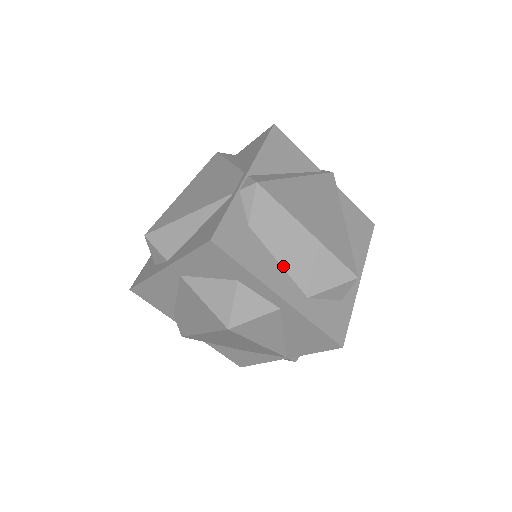
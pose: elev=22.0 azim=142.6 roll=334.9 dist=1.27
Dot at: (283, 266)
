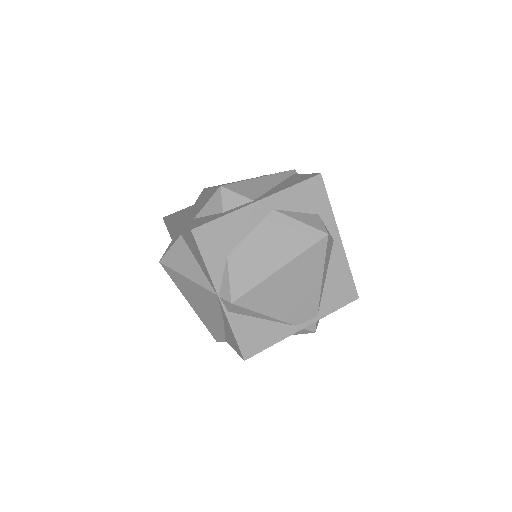
Dot at: (193, 213)
